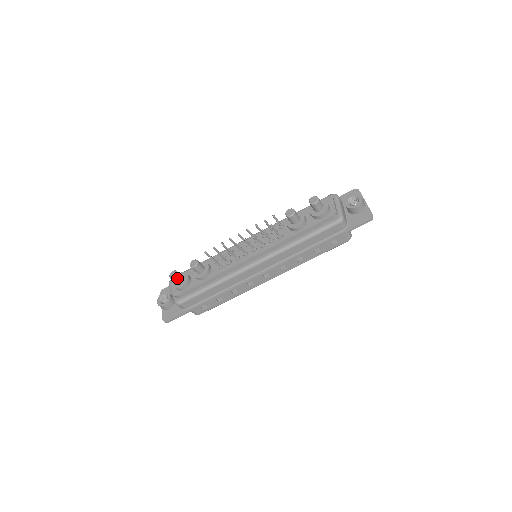
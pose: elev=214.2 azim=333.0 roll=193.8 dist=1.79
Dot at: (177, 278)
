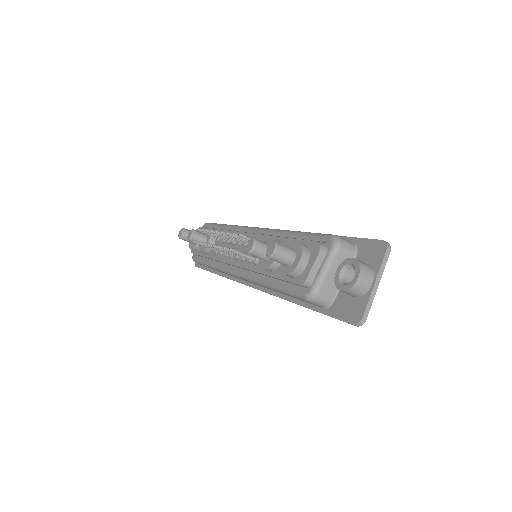
Dot at: (183, 239)
